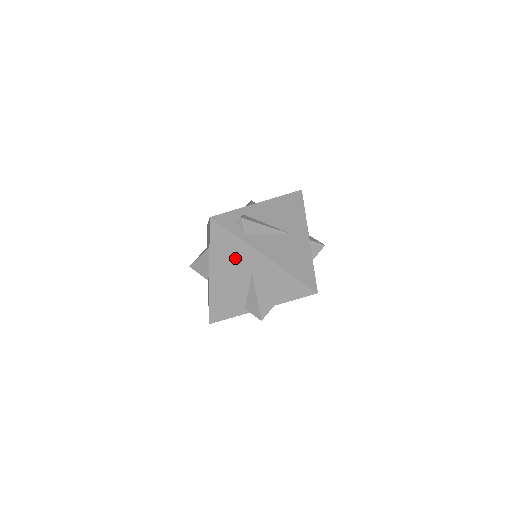
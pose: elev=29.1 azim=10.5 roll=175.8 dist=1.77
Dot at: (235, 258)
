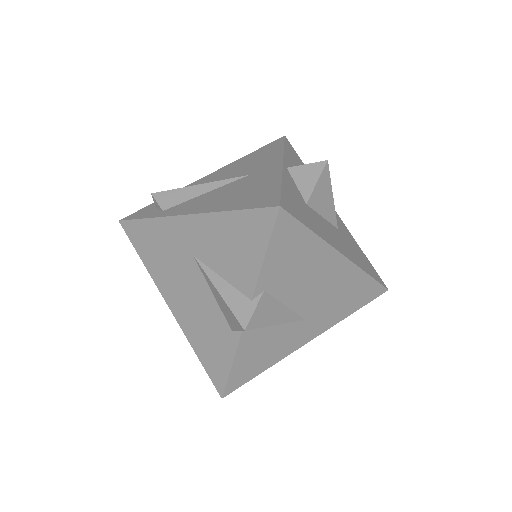
Dot at: (168, 253)
